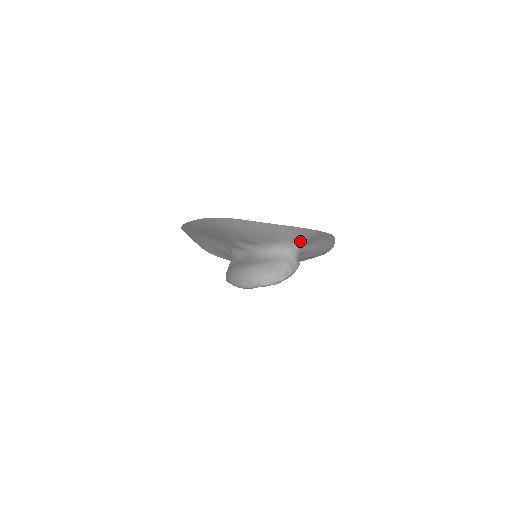
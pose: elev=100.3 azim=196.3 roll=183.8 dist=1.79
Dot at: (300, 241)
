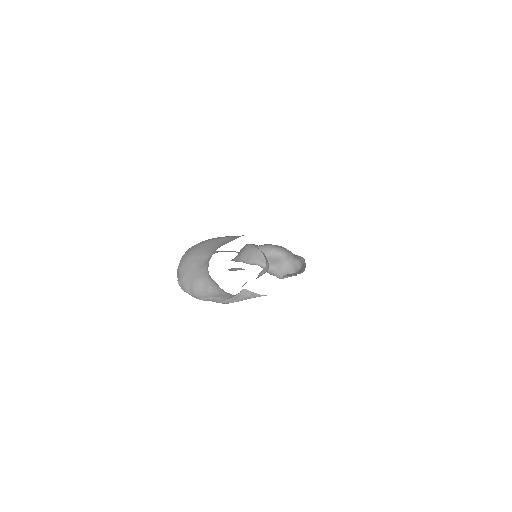
Dot at: occluded
